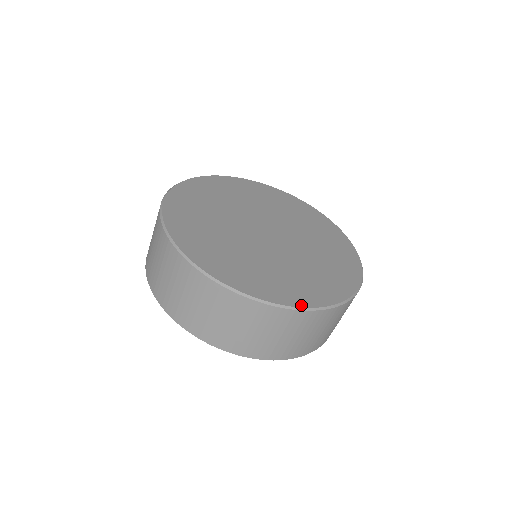
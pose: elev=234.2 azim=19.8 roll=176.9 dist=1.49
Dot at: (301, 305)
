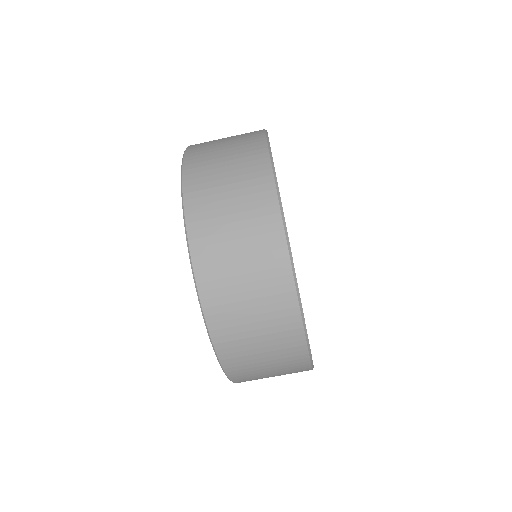
Dot at: occluded
